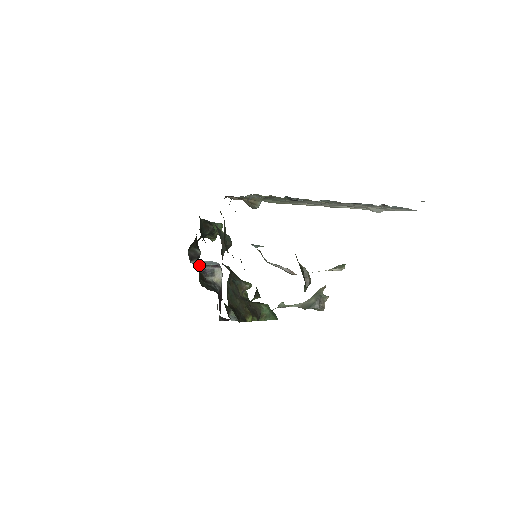
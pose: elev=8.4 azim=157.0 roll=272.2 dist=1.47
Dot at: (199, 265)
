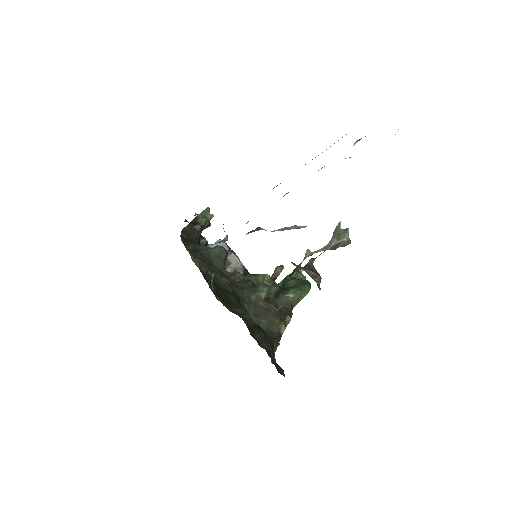
Dot at: occluded
